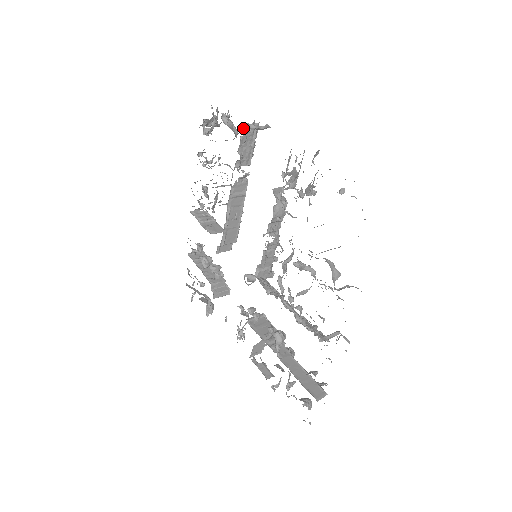
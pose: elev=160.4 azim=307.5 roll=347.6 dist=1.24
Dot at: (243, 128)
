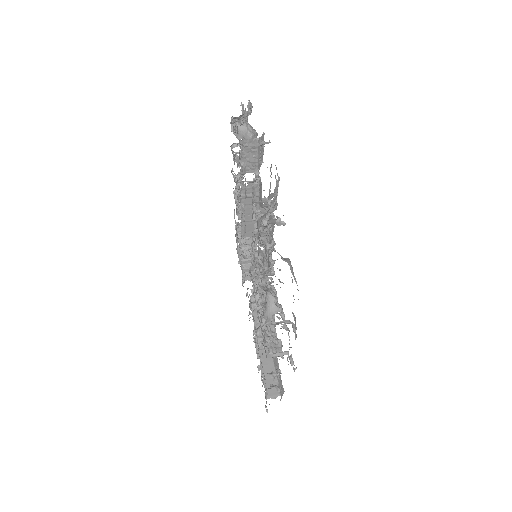
Dot at: (241, 143)
